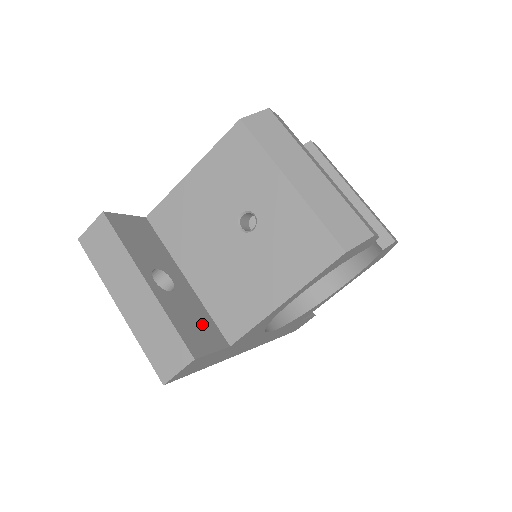
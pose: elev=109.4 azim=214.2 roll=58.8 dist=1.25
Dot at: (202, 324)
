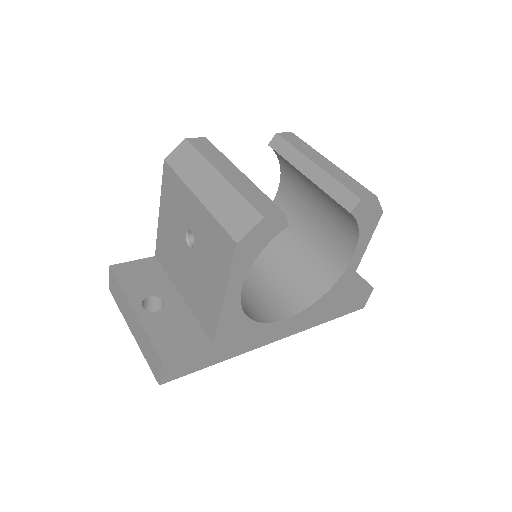
Dot at: (185, 331)
